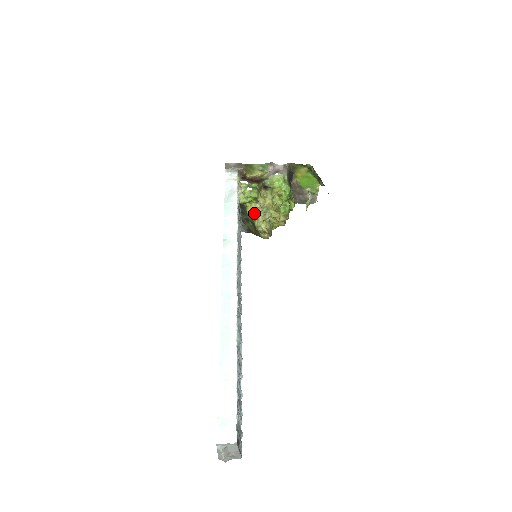
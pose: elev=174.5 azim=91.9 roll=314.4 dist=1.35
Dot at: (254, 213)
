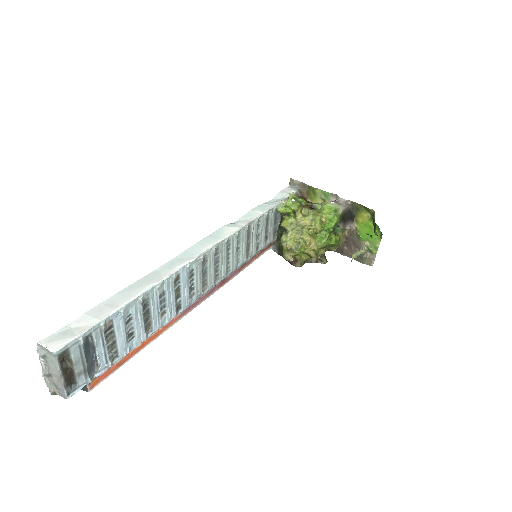
Dot at: (287, 226)
